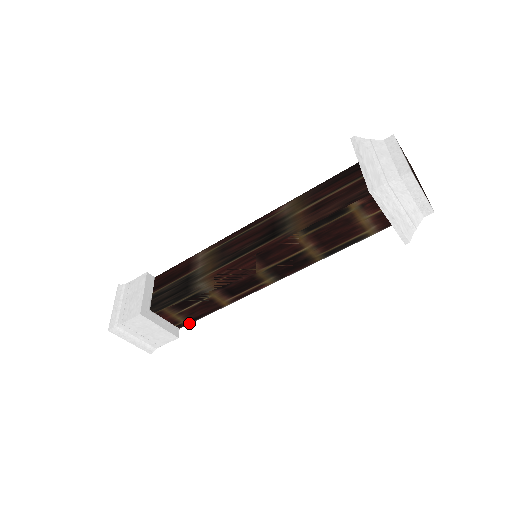
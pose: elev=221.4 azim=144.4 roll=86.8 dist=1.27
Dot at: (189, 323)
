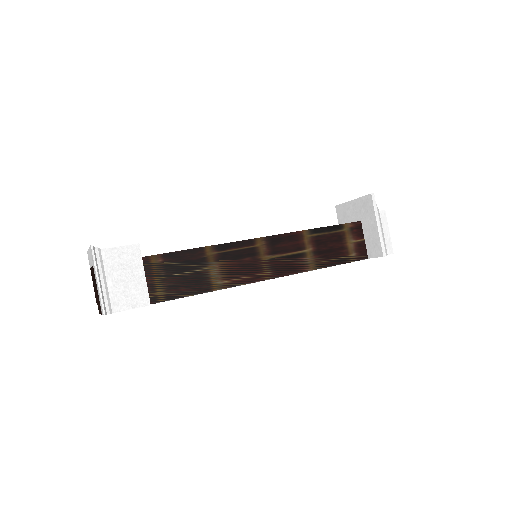
Dot at: (164, 300)
